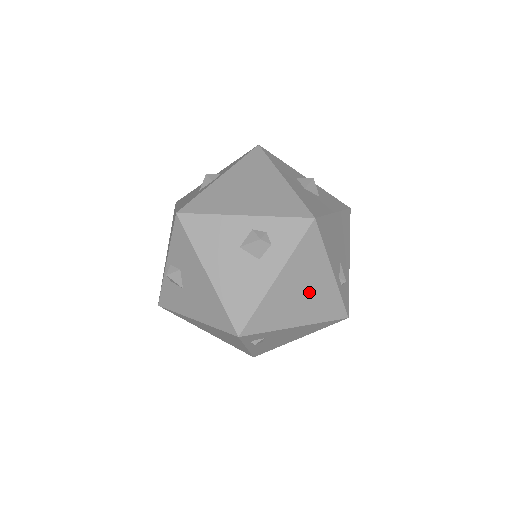
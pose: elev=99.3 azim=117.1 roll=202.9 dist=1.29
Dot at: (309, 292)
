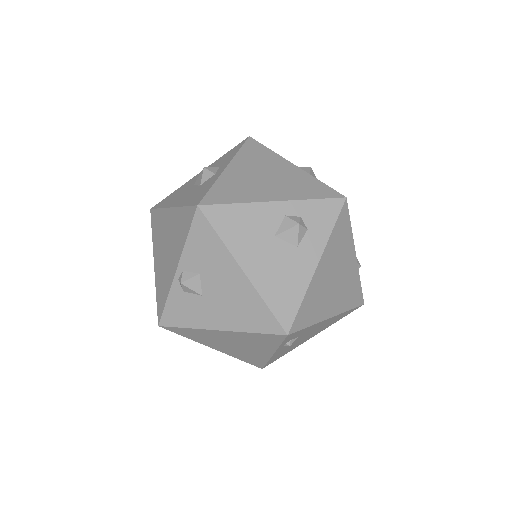
Dot at: (340, 278)
